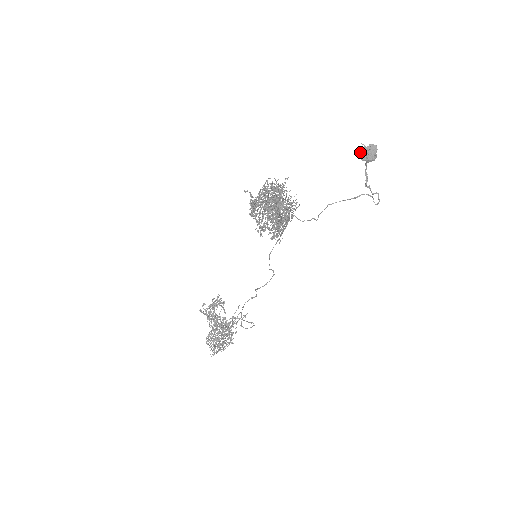
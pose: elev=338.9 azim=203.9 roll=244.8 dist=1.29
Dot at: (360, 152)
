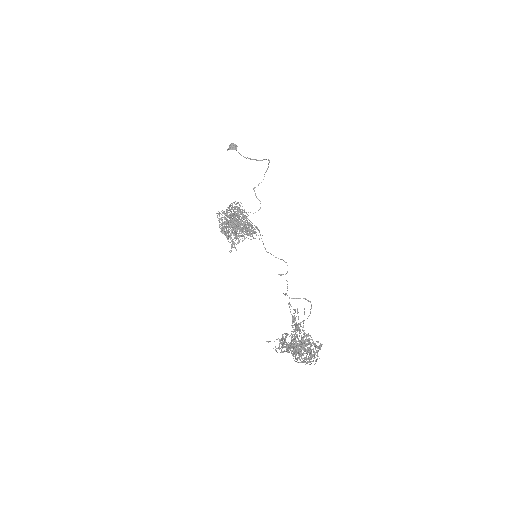
Dot at: (227, 150)
